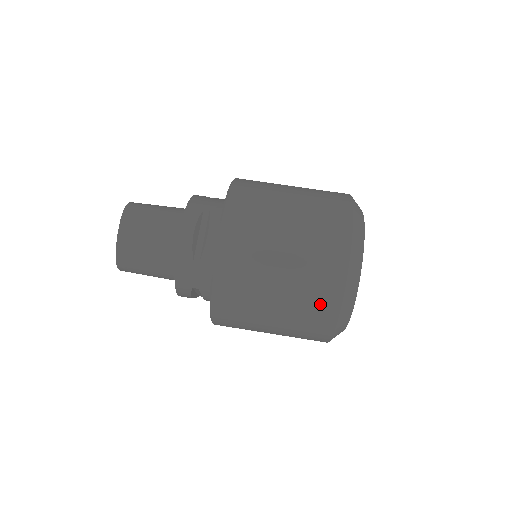
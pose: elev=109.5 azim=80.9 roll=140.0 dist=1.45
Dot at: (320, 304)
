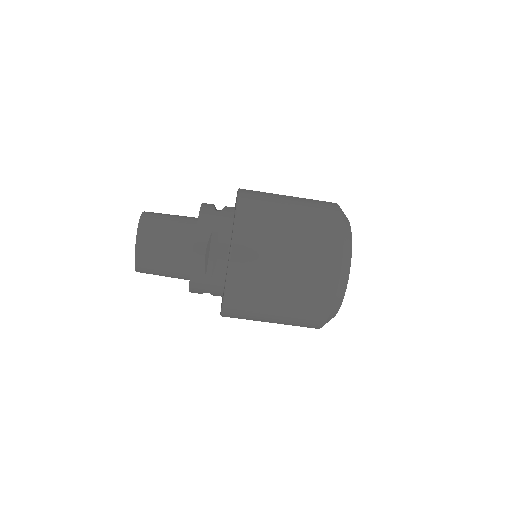
Dot at: (312, 315)
